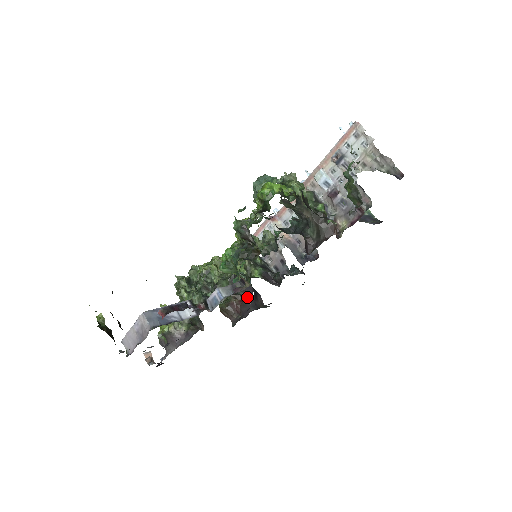
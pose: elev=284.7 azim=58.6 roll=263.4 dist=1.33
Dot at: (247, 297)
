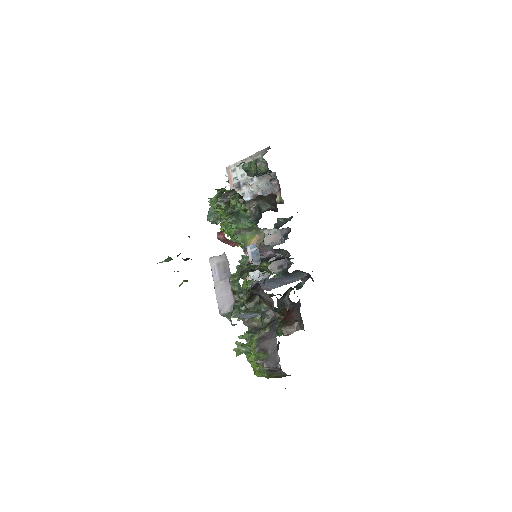
Dot at: (287, 303)
